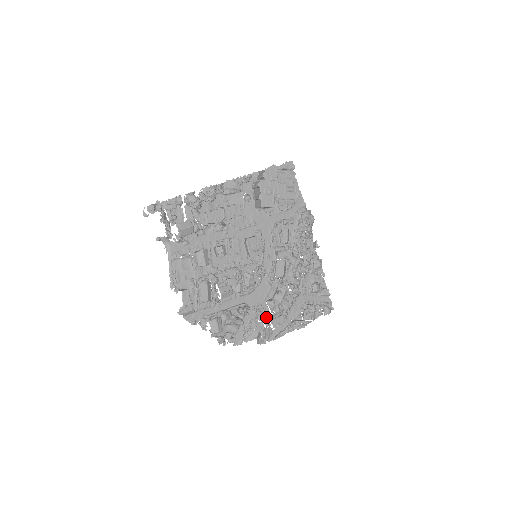
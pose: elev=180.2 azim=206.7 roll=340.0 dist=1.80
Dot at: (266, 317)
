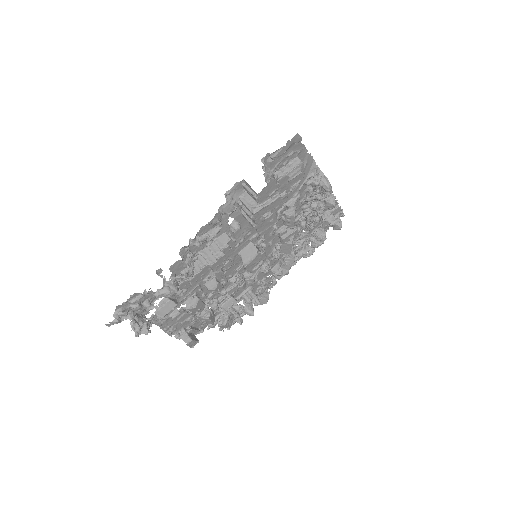
Dot at: (273, 277)
